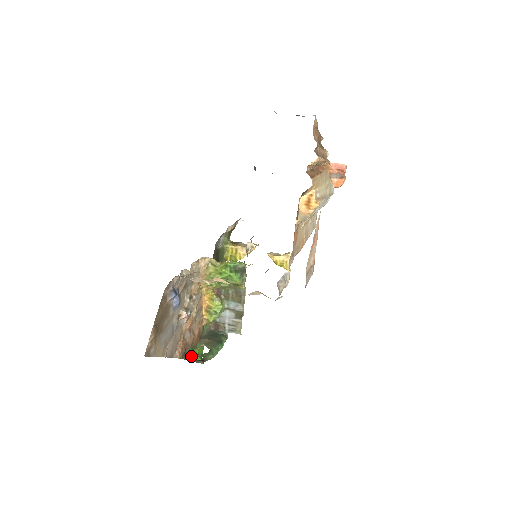
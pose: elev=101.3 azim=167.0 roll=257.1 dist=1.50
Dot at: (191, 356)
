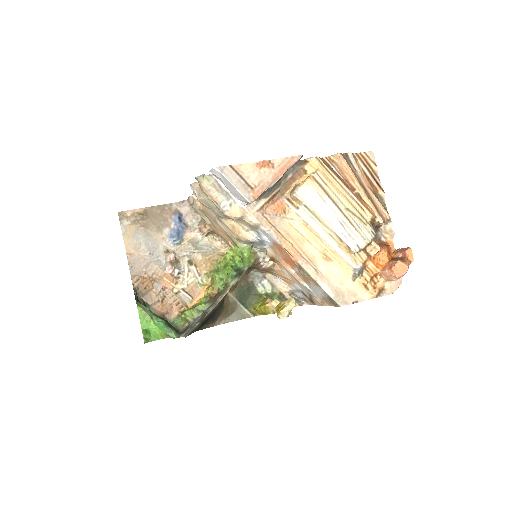
Dot at: occluded
